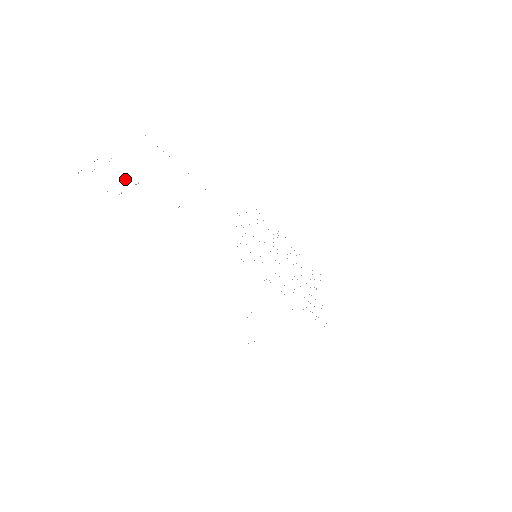
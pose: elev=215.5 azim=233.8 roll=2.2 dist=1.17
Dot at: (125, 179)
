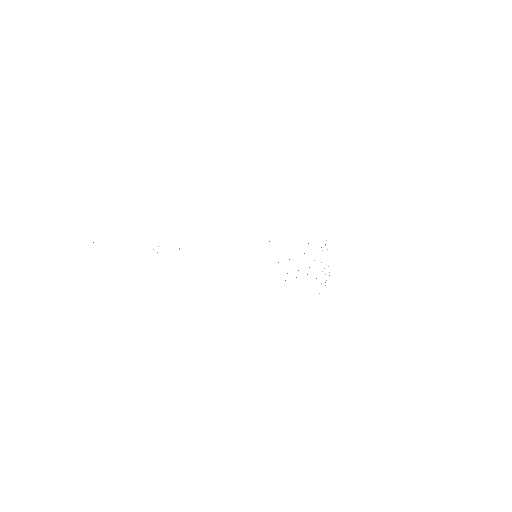
Dot at: occluded
